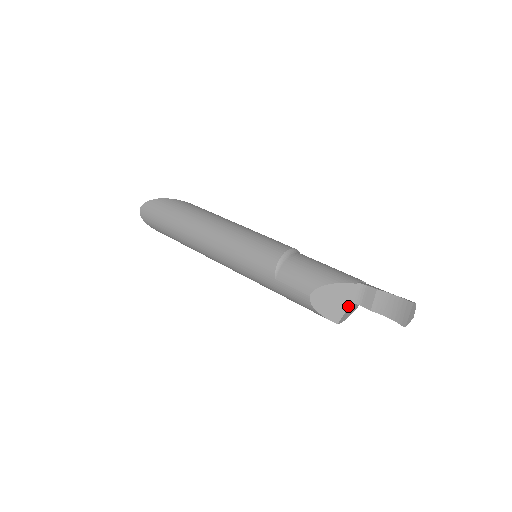
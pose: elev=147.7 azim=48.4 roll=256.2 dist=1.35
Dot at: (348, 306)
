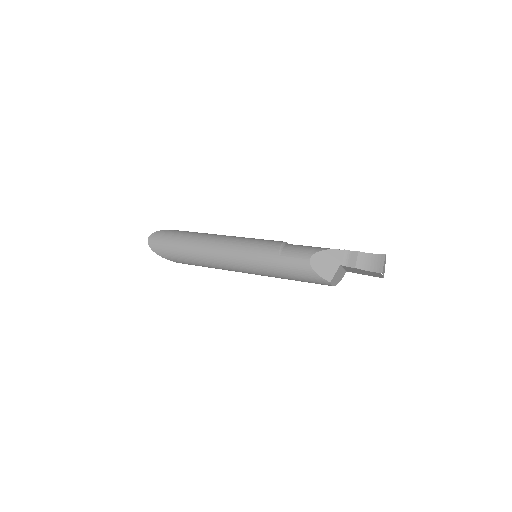
Dot at: (338, 267)
